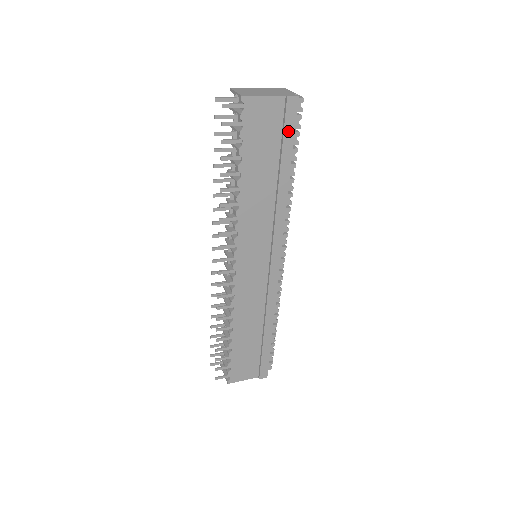
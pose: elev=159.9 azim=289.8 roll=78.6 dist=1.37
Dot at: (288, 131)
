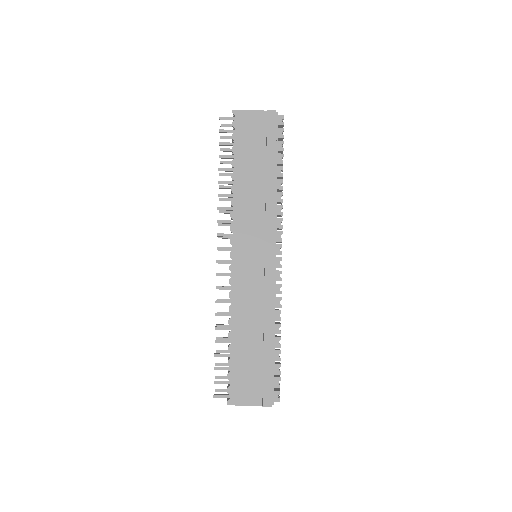
Dot at: (270, 135)
